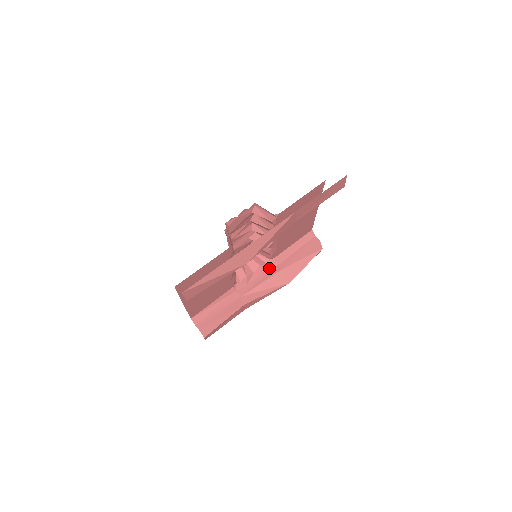
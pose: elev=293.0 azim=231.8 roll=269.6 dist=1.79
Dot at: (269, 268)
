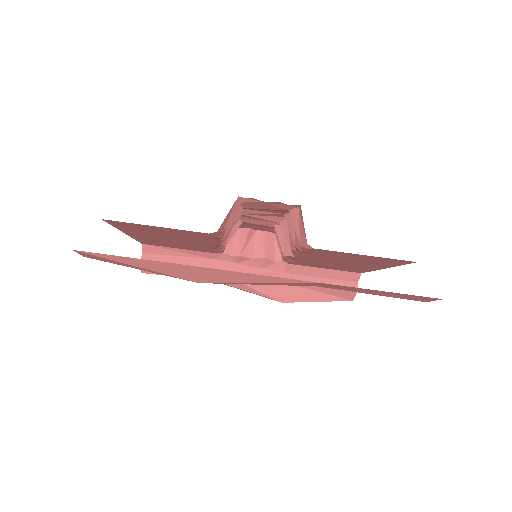
Dot at: (274, 268)
